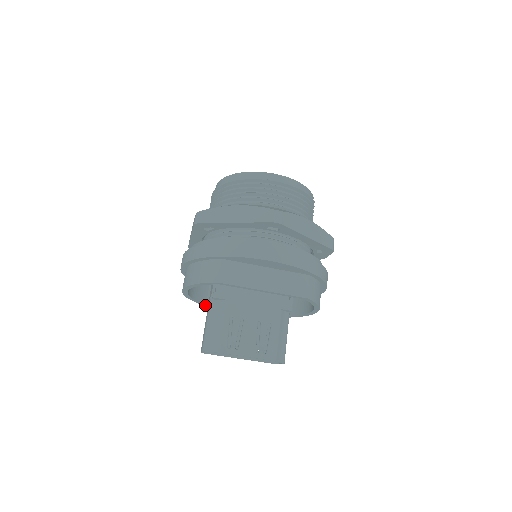
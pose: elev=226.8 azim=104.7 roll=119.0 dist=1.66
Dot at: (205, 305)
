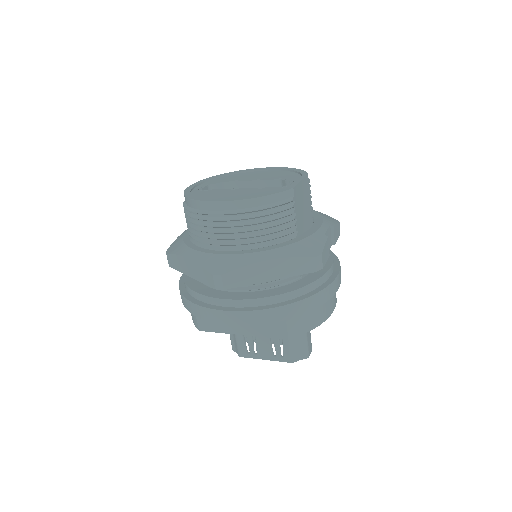
Dot at: occluded
